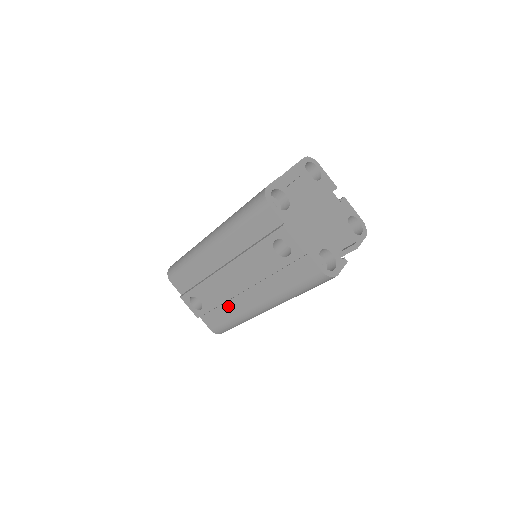
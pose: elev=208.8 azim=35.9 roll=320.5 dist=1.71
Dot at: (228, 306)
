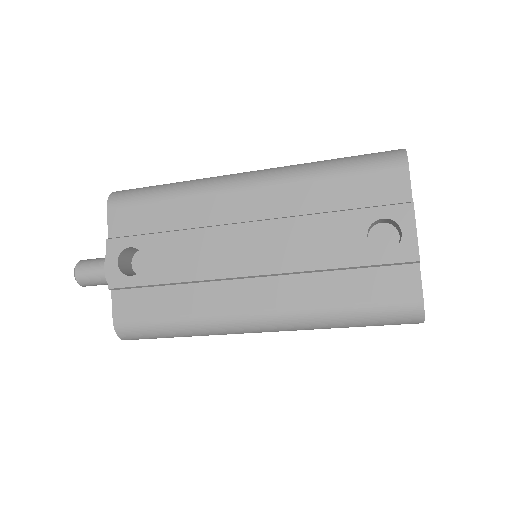
Dot at: (191, 291)
